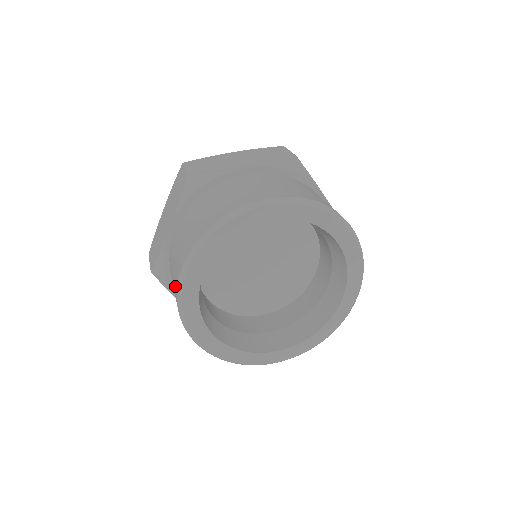
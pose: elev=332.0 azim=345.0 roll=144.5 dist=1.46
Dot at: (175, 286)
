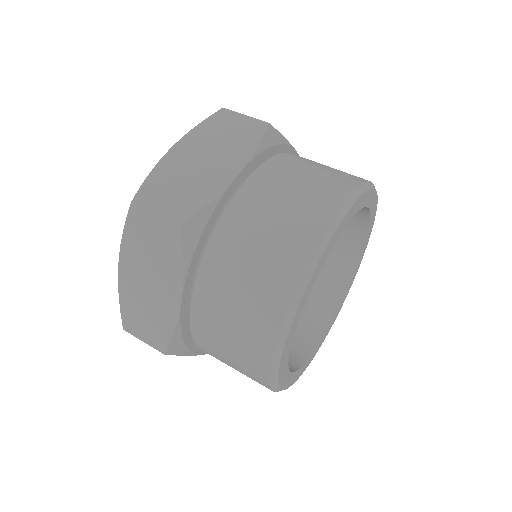
Dot at: (300, 244)
